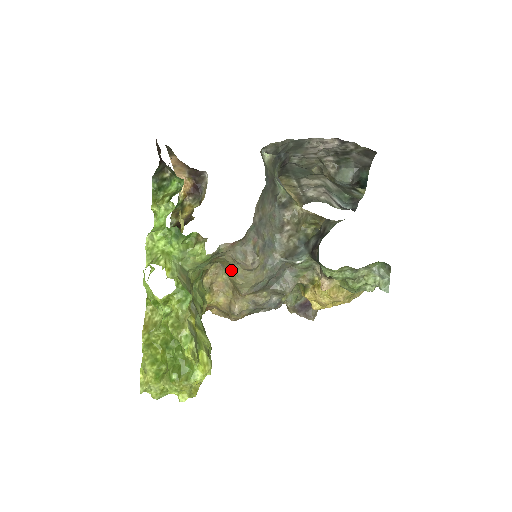
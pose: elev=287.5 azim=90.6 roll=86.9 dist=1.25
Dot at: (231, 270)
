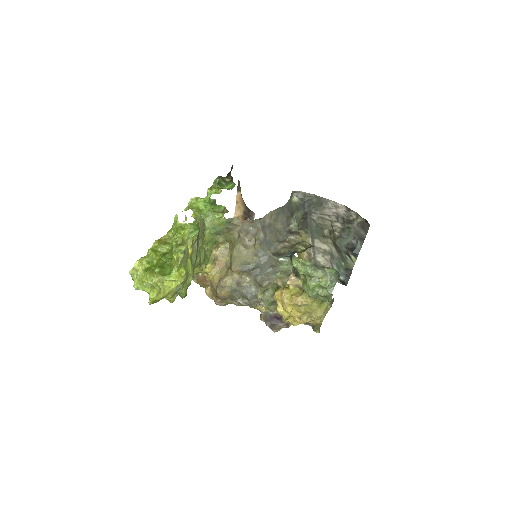
Dot at: (234, 246)
